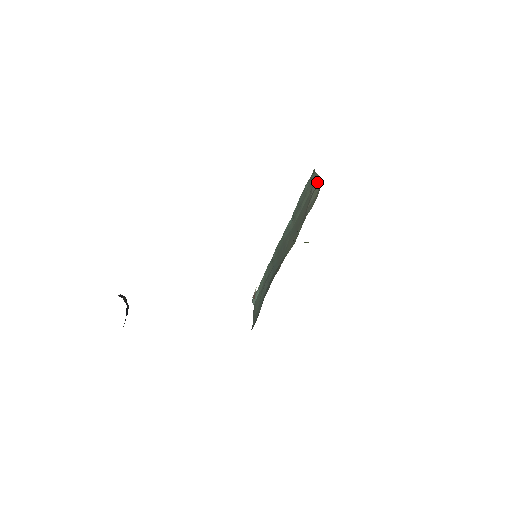
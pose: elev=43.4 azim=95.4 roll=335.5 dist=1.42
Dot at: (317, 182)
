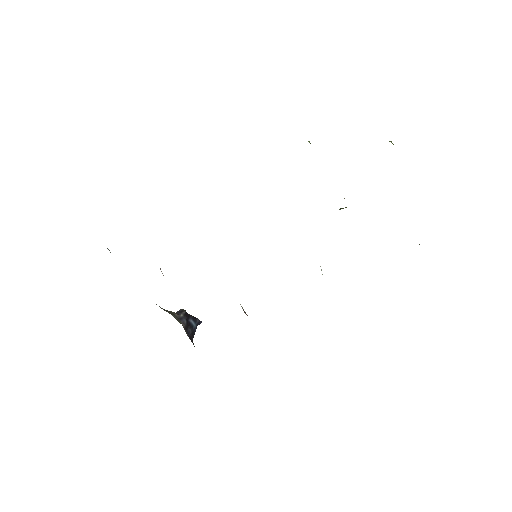
Dot at: occluded
